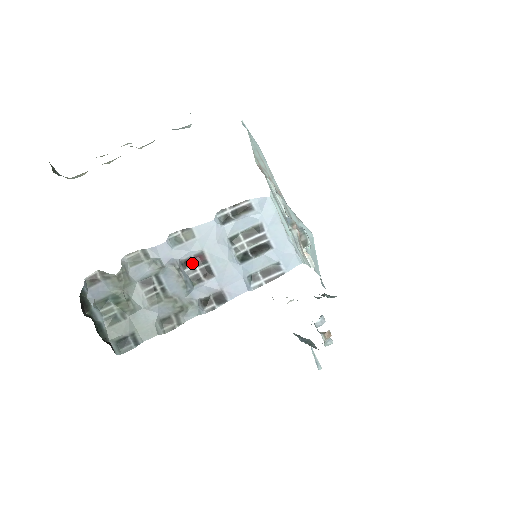
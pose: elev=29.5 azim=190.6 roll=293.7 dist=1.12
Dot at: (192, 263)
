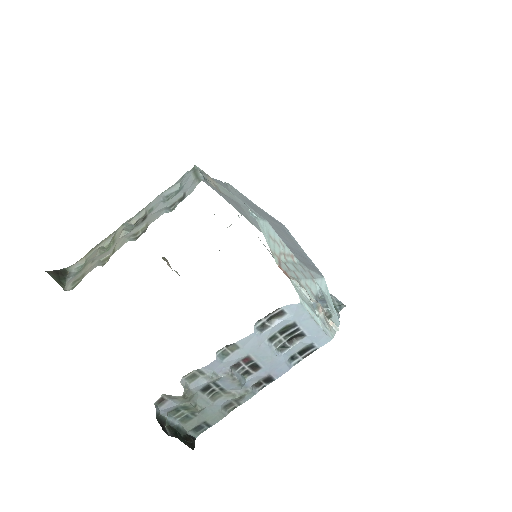
Dot at: (240, 364)
